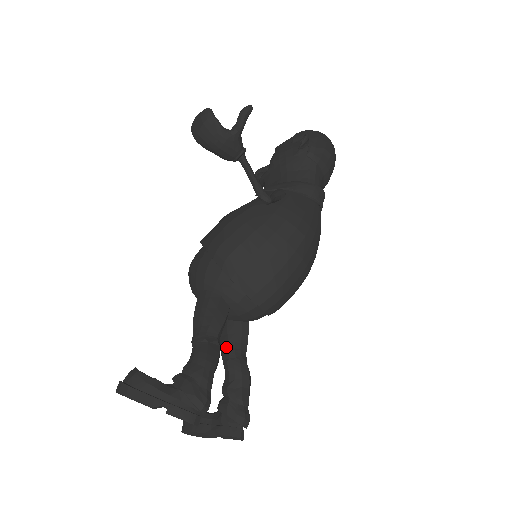
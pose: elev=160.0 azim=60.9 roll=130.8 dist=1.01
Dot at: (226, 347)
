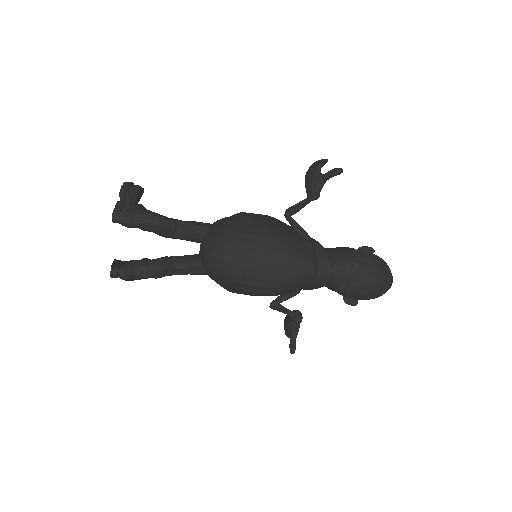
Dot at: (178, 256)
